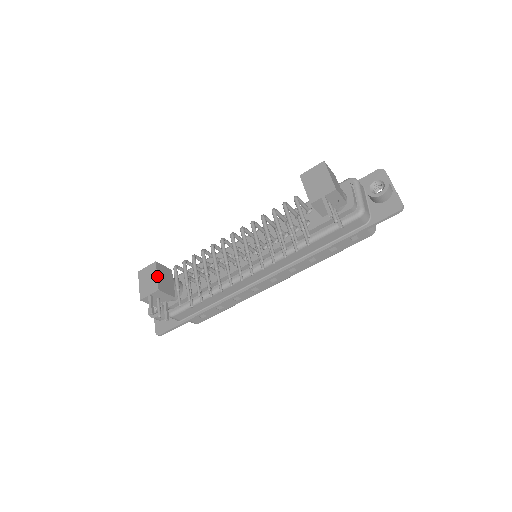
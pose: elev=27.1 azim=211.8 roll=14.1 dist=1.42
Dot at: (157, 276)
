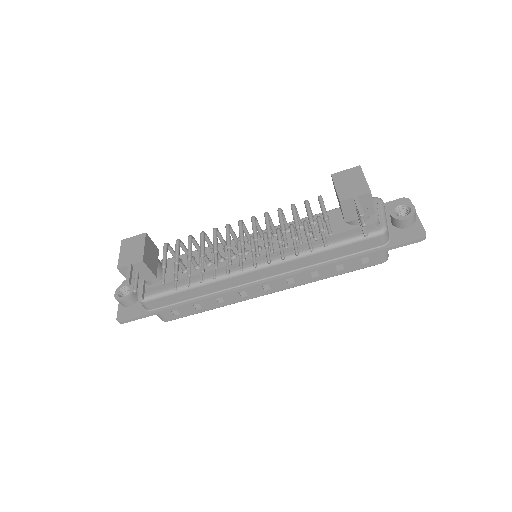
Dot at: (144, 247)
